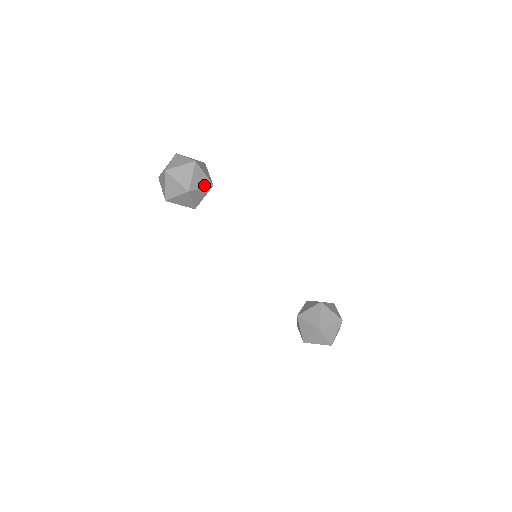
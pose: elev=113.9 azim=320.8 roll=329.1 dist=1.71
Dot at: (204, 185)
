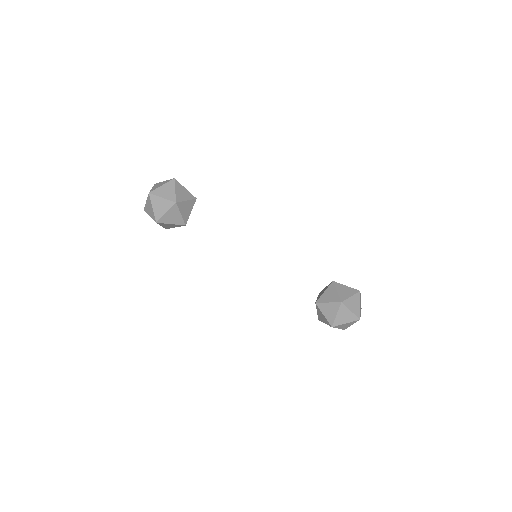
Dot at: (188, 198)
